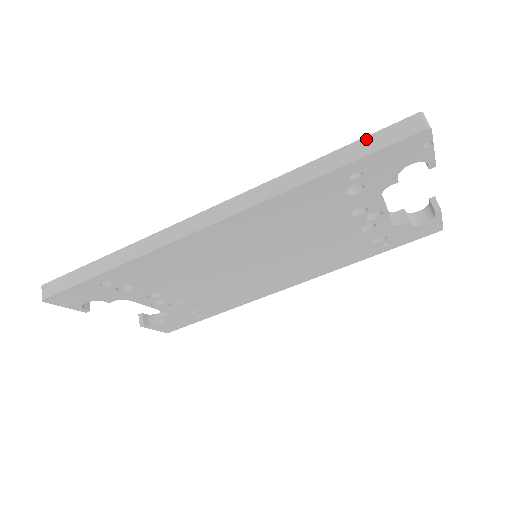
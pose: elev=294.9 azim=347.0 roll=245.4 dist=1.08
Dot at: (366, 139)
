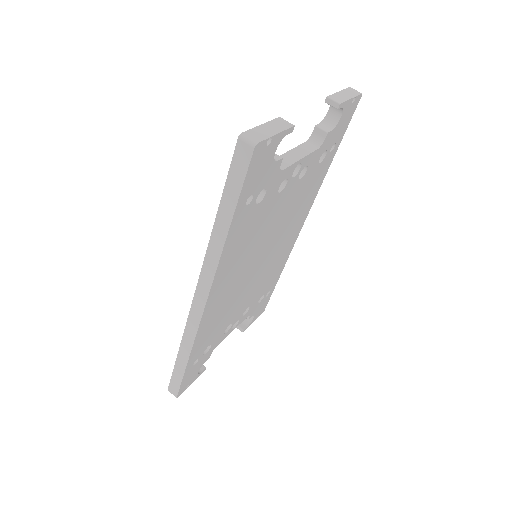
Dot at: (227, 184)
